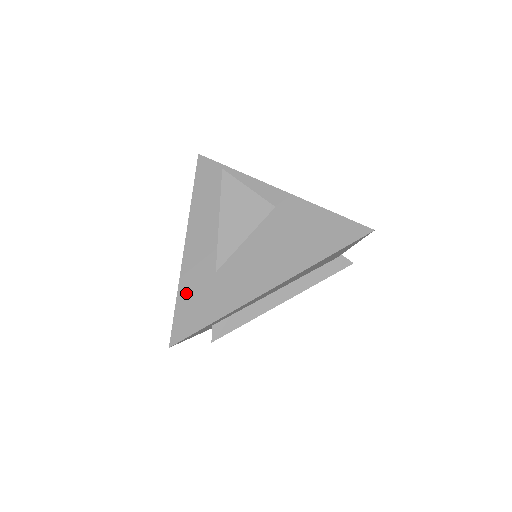
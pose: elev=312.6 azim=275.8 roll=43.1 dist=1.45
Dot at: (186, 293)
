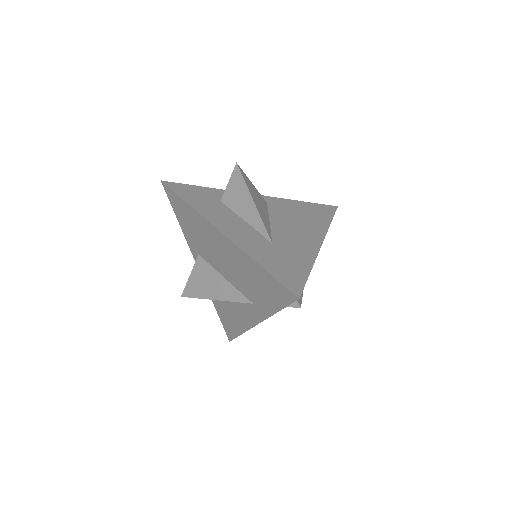
Dot at: (266, 261)
